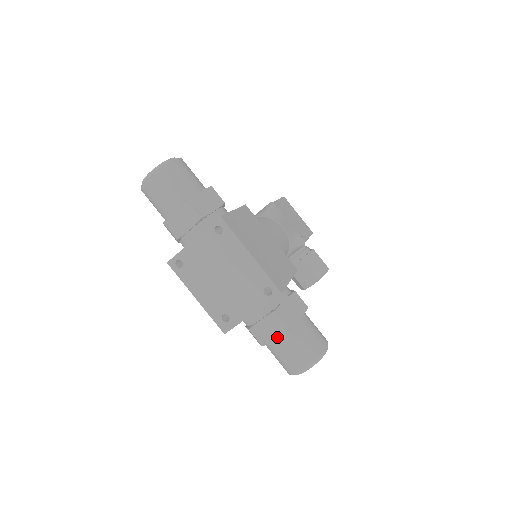
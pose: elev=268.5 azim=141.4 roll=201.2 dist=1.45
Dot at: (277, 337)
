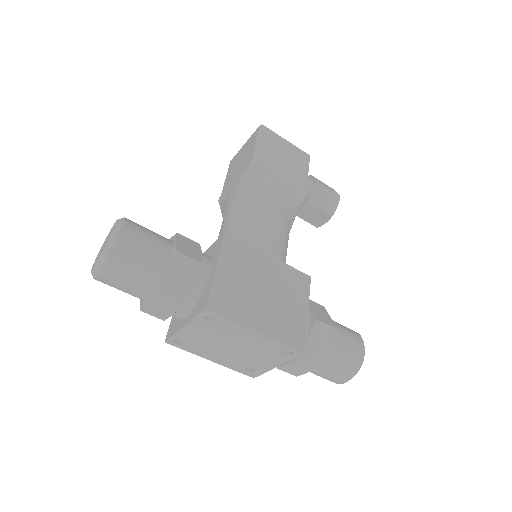
Dot at: occluded
